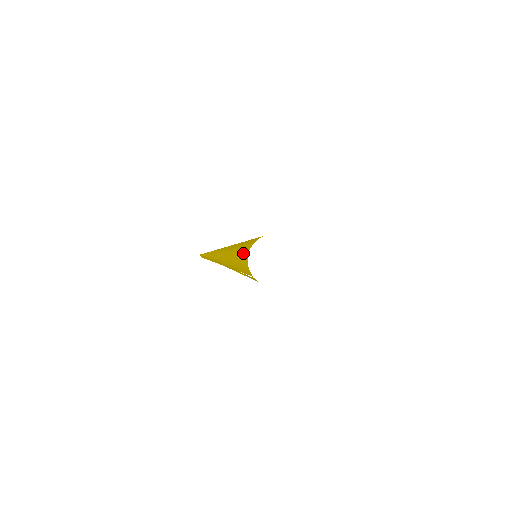
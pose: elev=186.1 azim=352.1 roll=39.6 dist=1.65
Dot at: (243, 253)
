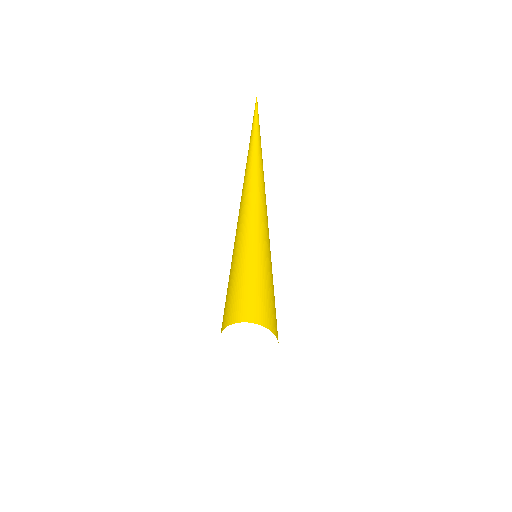
Dot at: (238, 293)
